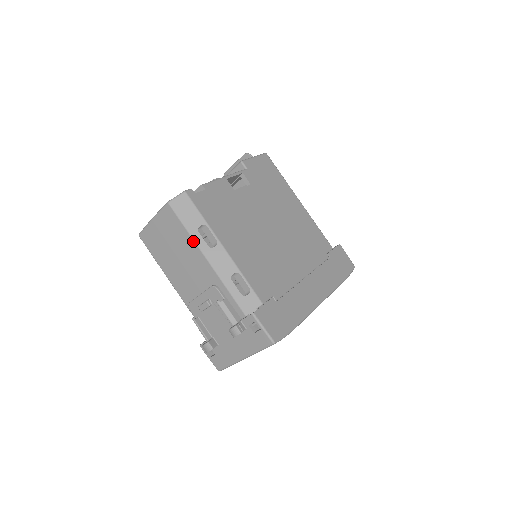
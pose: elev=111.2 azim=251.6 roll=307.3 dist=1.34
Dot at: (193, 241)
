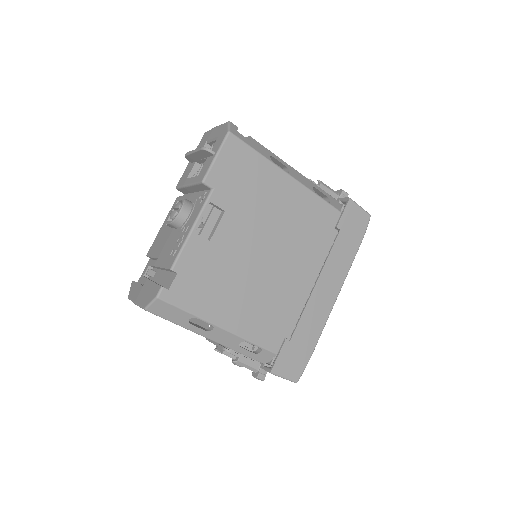
Dot at: occluded
